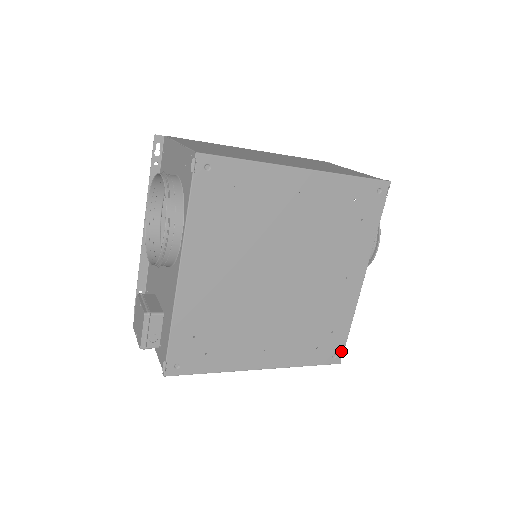
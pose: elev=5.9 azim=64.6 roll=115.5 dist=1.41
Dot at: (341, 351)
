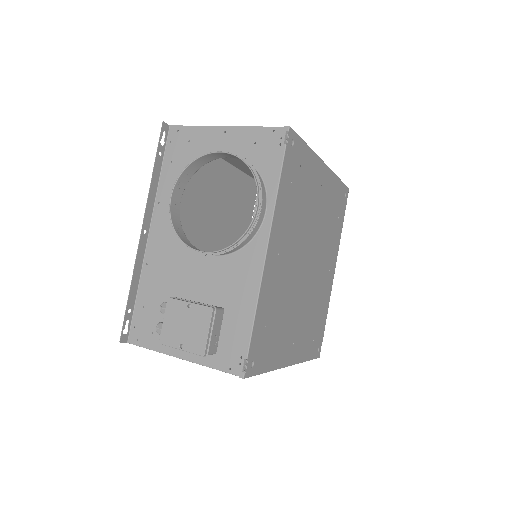
Dot at: (321, 344)
